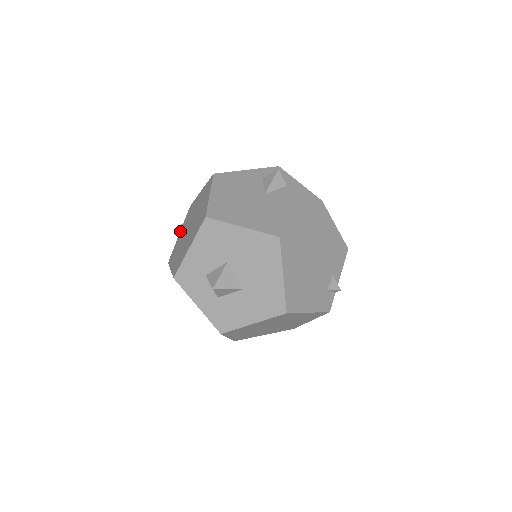
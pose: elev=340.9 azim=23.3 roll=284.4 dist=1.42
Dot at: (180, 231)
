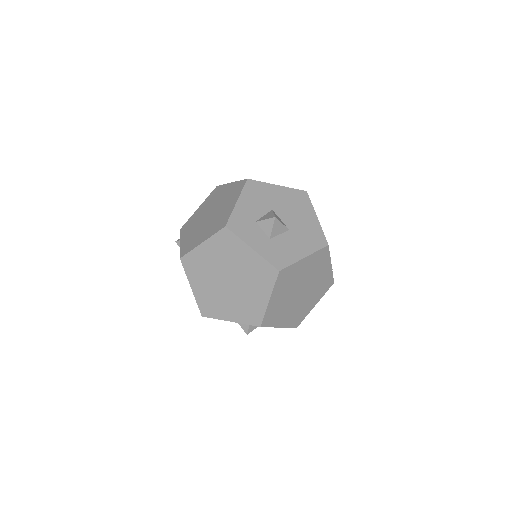
Dot at: (180, 241)
